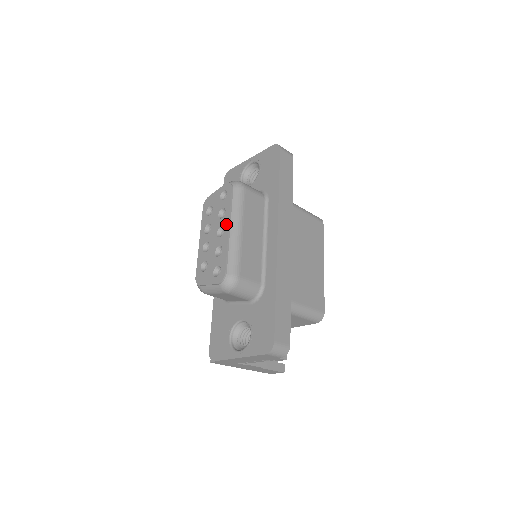
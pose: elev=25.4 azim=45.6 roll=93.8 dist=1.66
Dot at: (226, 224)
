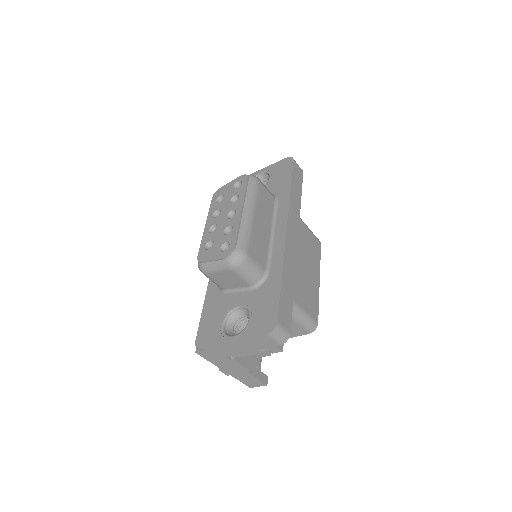
Dot at: (239, 207)
